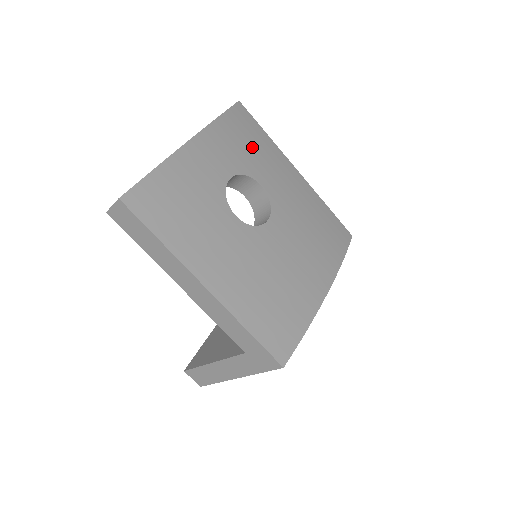
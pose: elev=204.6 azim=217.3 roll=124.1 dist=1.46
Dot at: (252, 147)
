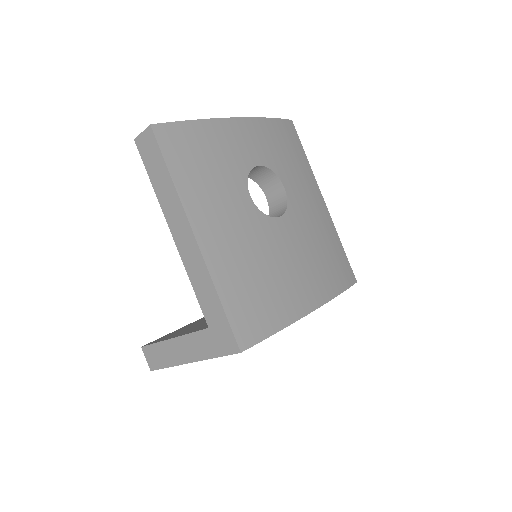
Dot at: (289, 156)
